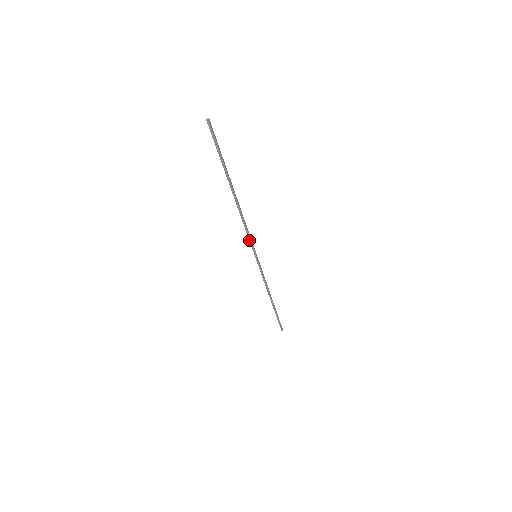
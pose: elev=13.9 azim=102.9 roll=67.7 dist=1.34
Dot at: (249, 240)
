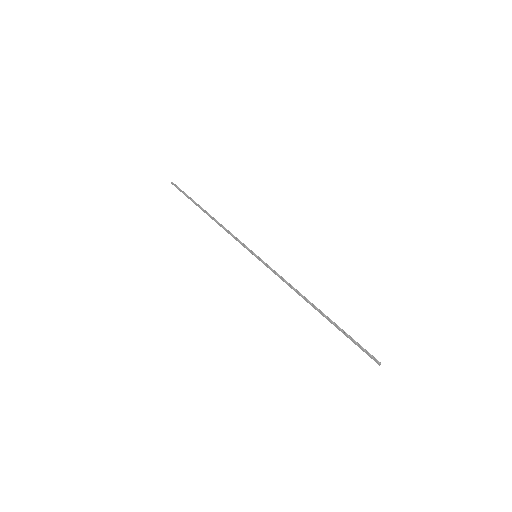
Dot at: occluded
